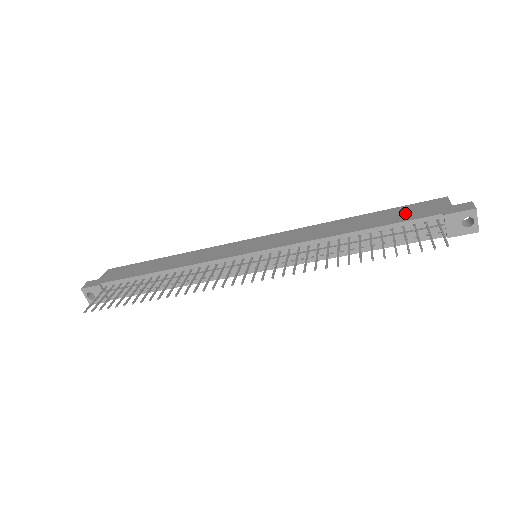
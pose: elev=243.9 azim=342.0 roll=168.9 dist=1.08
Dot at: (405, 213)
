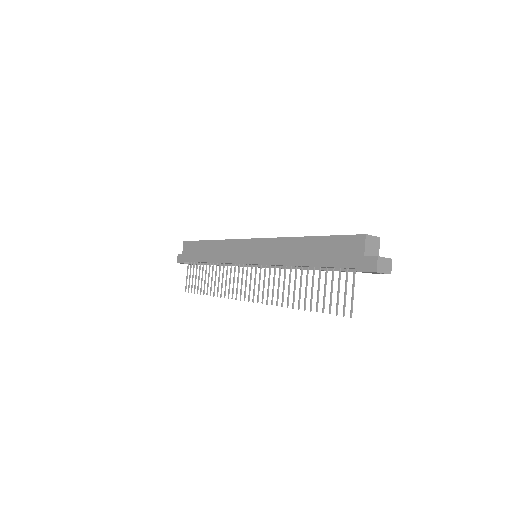
Dot at: (334, 252)
